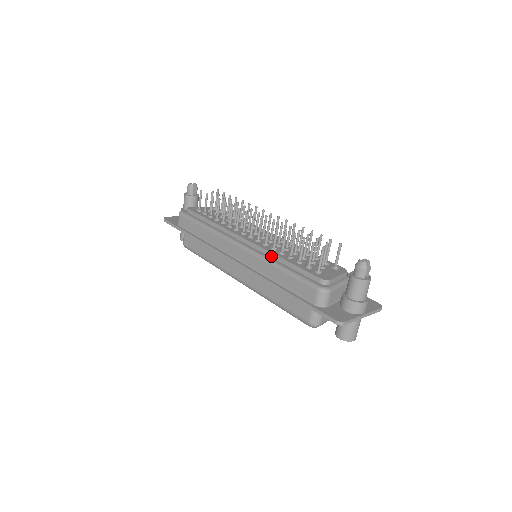
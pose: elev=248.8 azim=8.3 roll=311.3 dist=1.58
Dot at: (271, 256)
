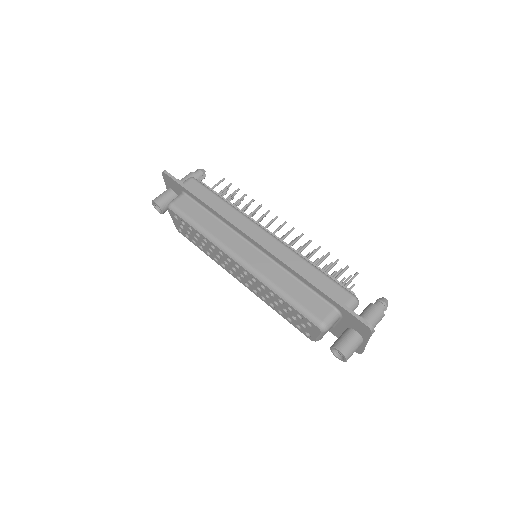
Dot at: occluded
